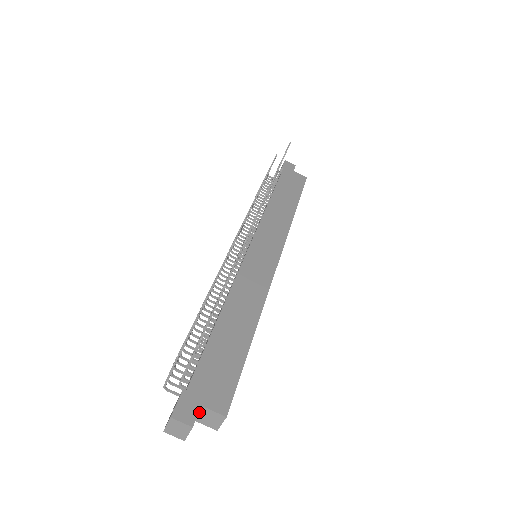
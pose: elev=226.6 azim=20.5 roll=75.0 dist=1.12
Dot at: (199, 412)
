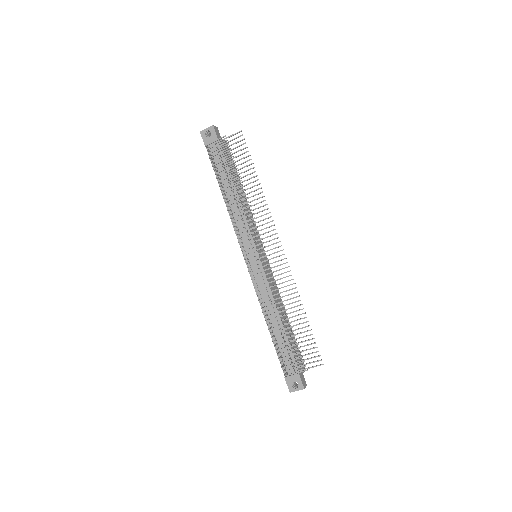
Dot at: occluded
